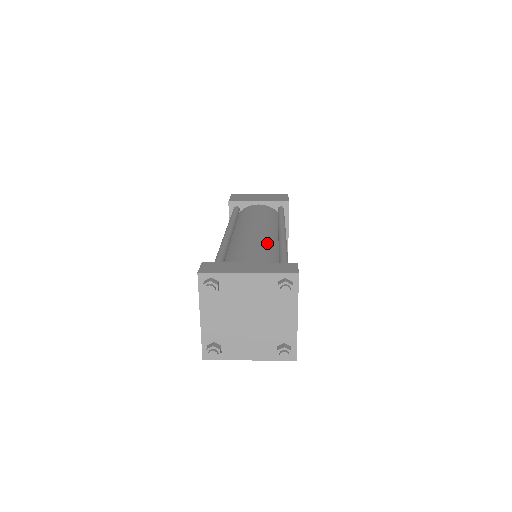
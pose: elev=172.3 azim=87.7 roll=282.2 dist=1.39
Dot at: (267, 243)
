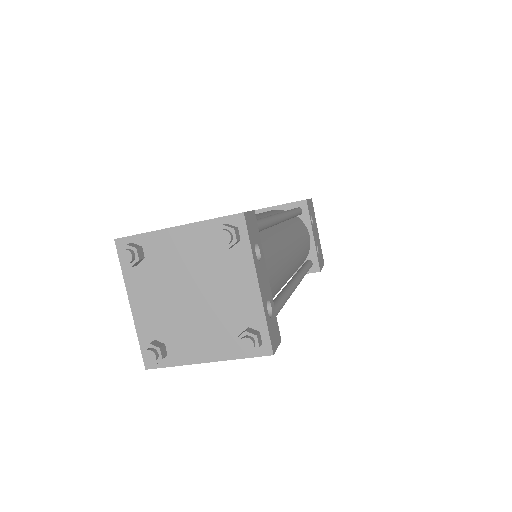
Dot at: occluded
